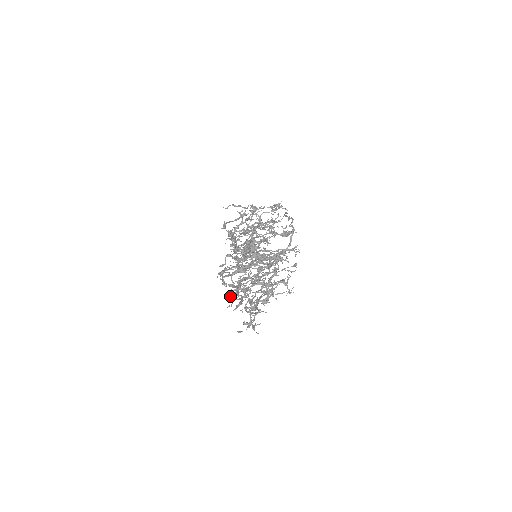
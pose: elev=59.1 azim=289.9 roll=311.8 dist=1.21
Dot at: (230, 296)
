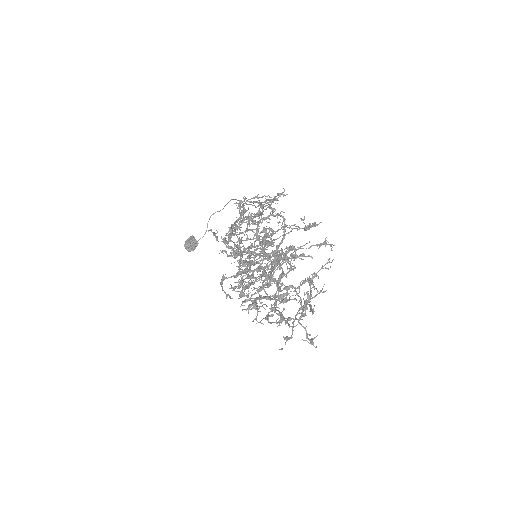
Dot at: (249, 309)
